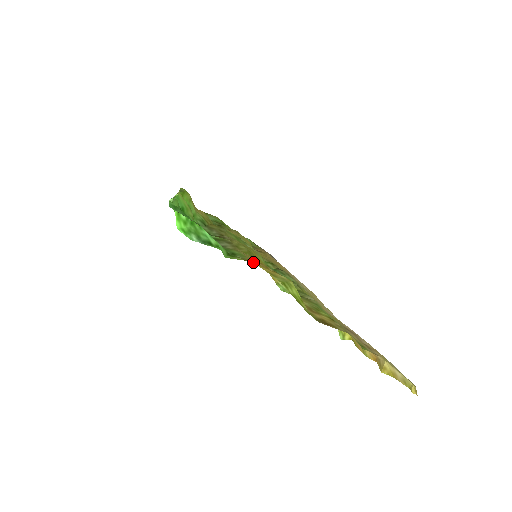
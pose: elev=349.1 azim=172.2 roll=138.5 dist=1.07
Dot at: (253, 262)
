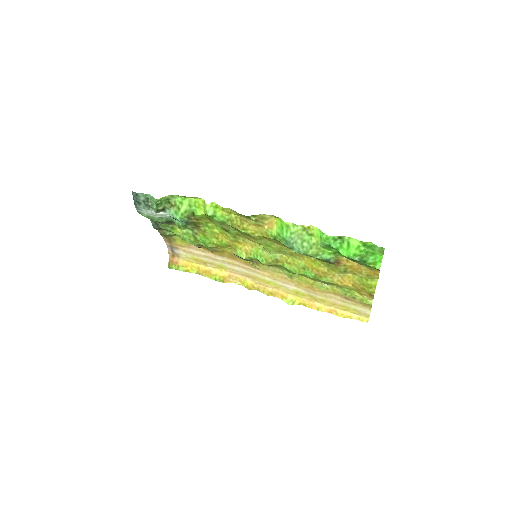
Dot at: (374, 271)
